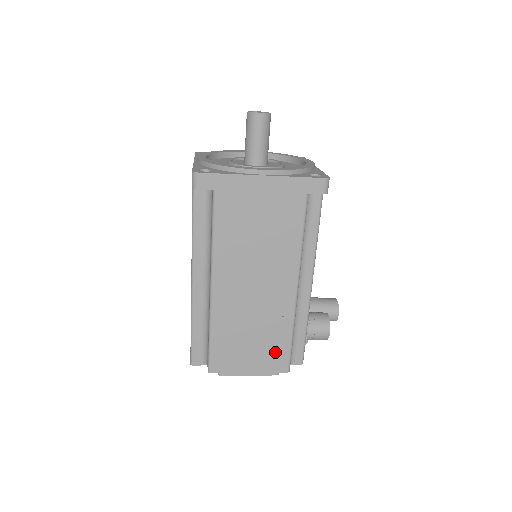
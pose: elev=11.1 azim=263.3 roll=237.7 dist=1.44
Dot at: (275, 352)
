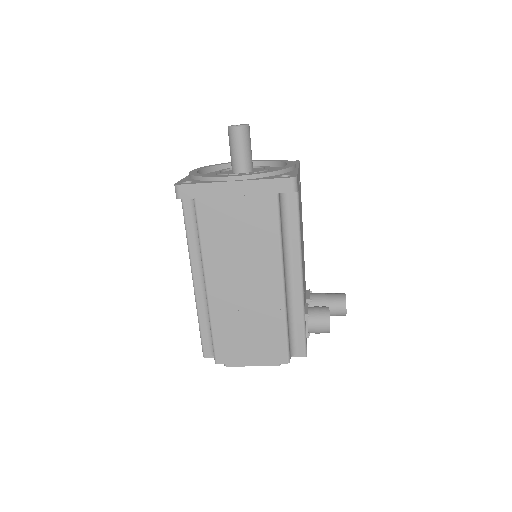
Dot at: (272, 344)
